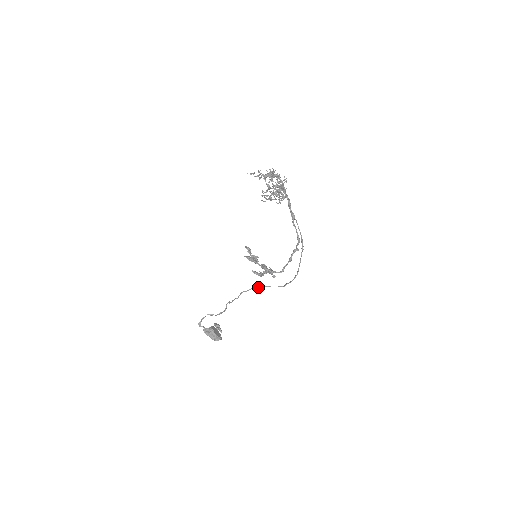
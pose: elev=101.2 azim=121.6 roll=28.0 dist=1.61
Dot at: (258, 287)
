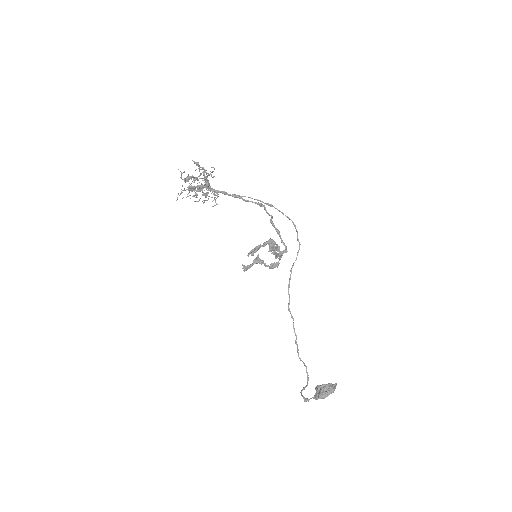
Dot at: (289, 278)
